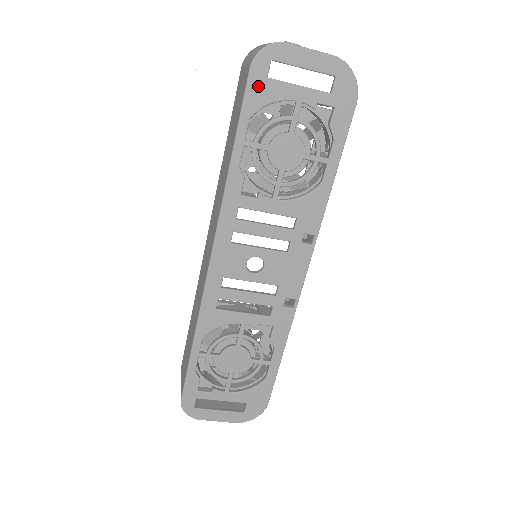
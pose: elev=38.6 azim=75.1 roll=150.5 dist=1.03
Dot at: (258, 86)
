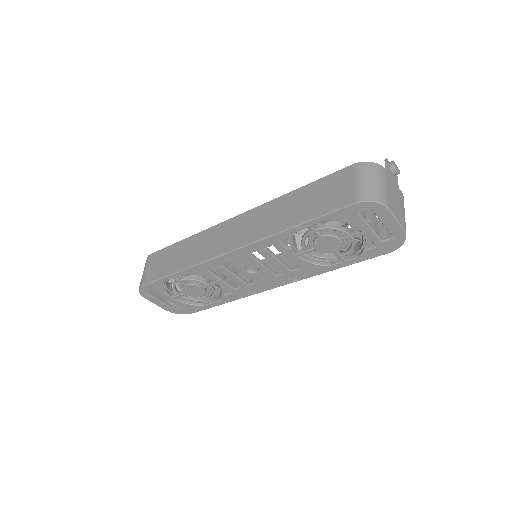
Dot at: (349, 213)
